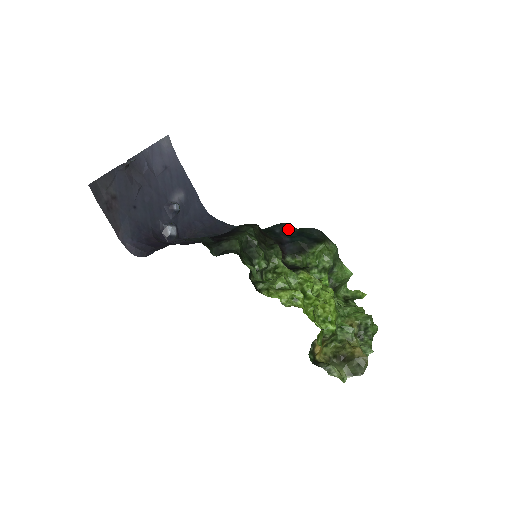
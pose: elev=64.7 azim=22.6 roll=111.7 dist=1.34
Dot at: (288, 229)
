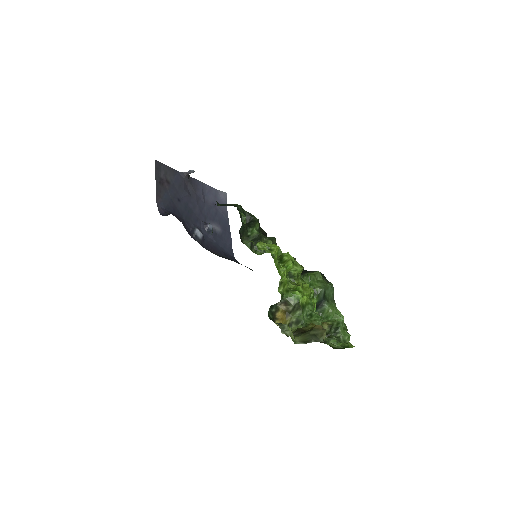
Dot at: occluded
